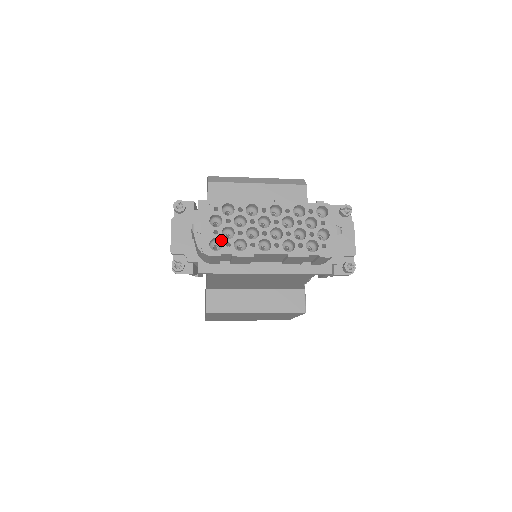
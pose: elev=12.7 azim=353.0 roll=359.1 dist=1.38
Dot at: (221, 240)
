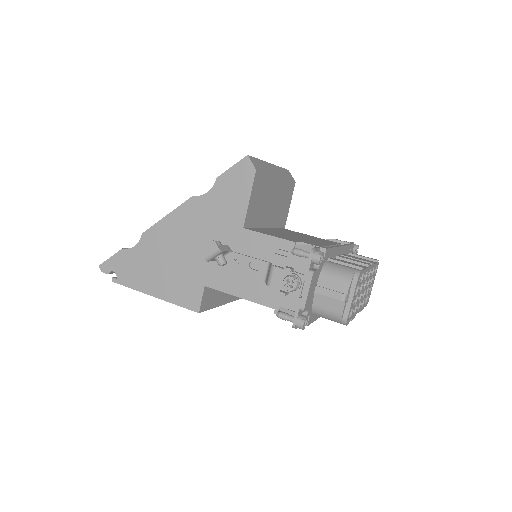
Dot at: (353, 308)
